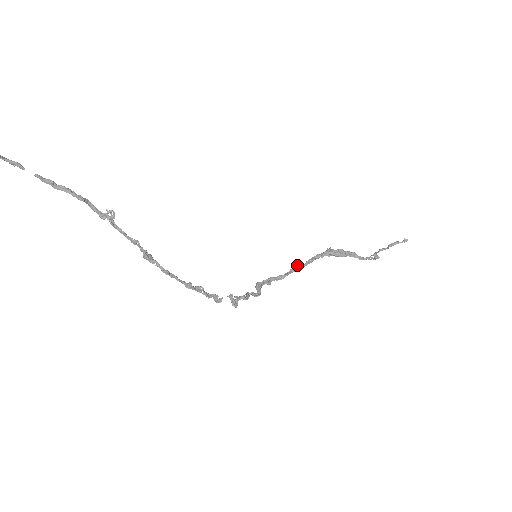
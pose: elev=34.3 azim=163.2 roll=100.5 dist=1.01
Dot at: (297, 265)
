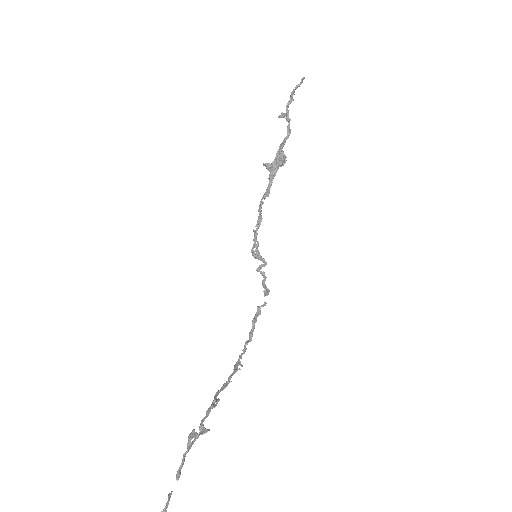
Dot at: (261, 208)
